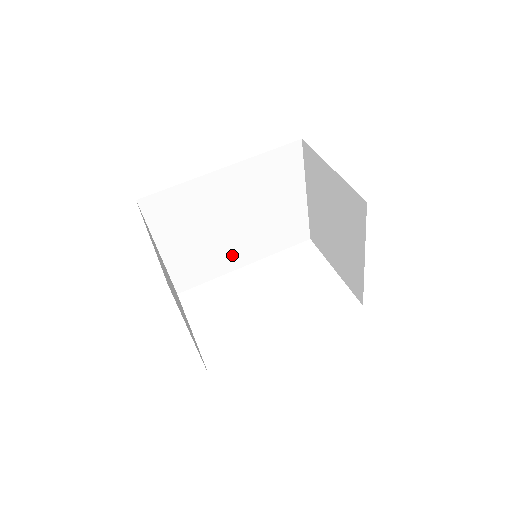
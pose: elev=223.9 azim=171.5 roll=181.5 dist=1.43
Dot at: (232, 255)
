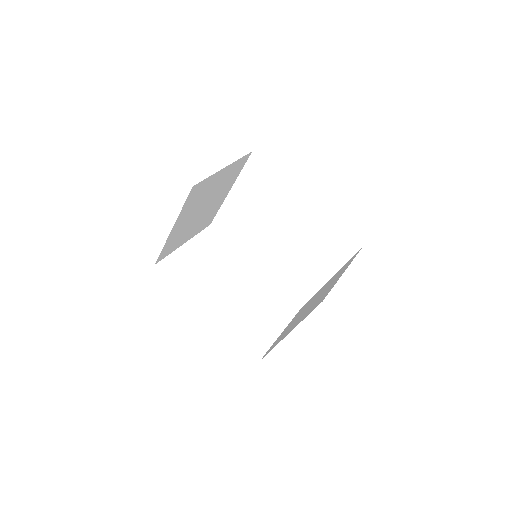
Dot at: (257, 249)
